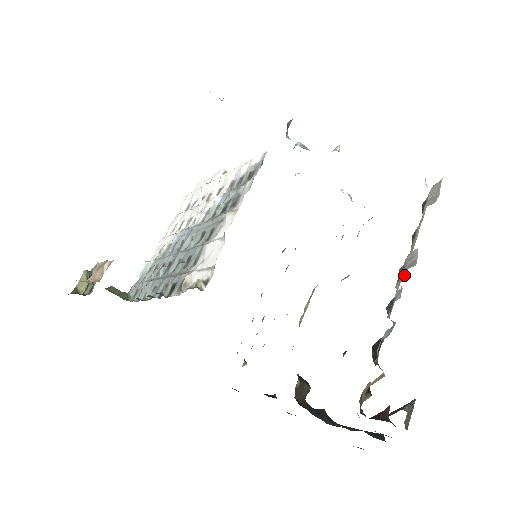
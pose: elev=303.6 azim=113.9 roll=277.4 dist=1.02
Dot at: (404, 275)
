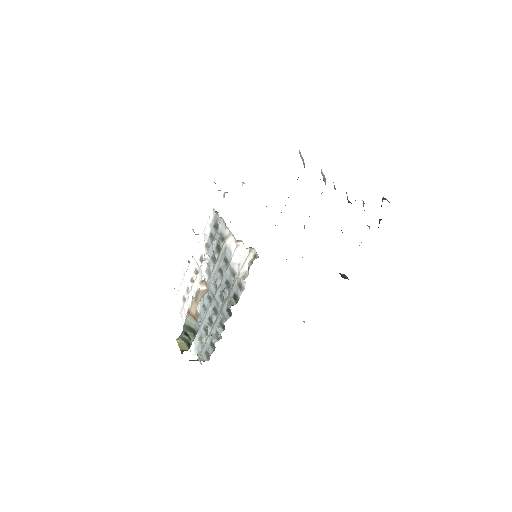
Dot at: occluded
